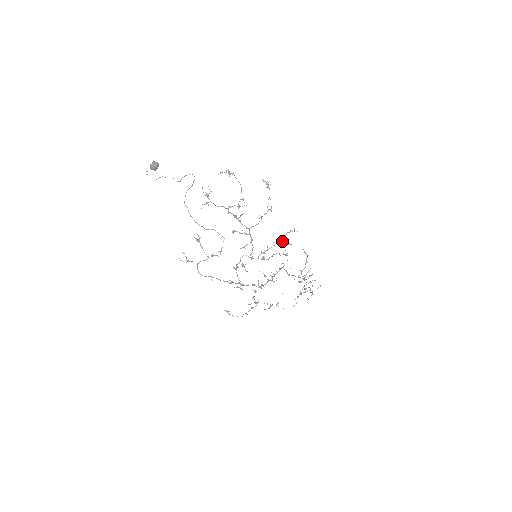
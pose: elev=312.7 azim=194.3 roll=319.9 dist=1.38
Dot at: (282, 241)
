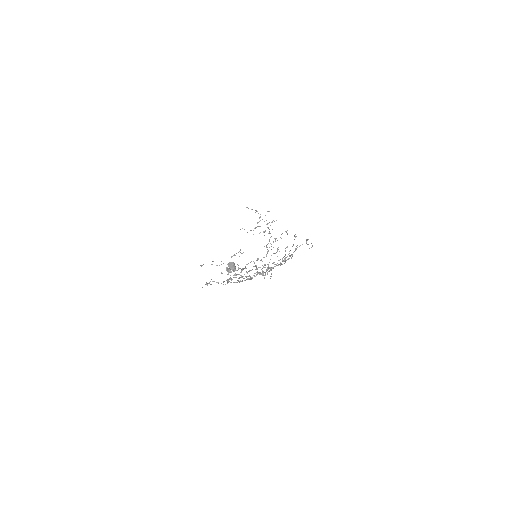
Dot at: (285, 251)
